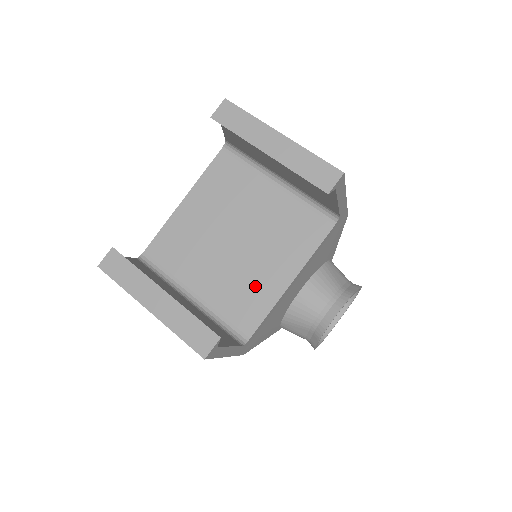
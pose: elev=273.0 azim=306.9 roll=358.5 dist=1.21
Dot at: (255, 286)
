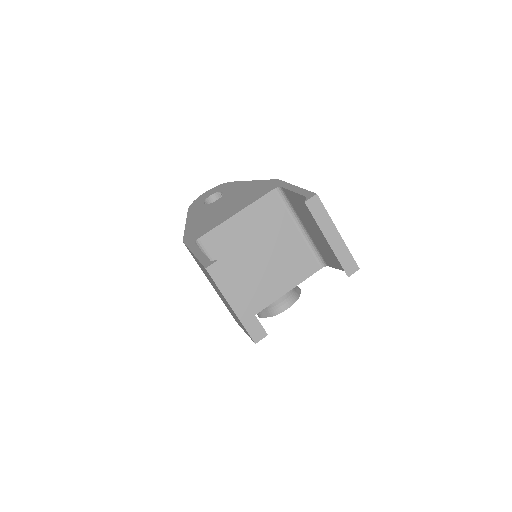
Dot at: (264, 288)
